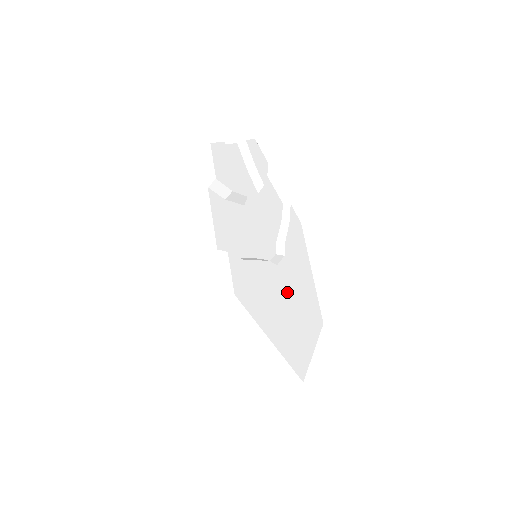
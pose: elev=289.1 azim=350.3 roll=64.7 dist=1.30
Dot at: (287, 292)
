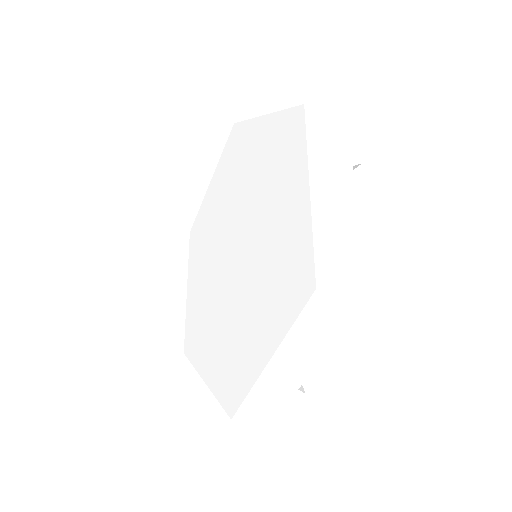
Dot at: occluded
